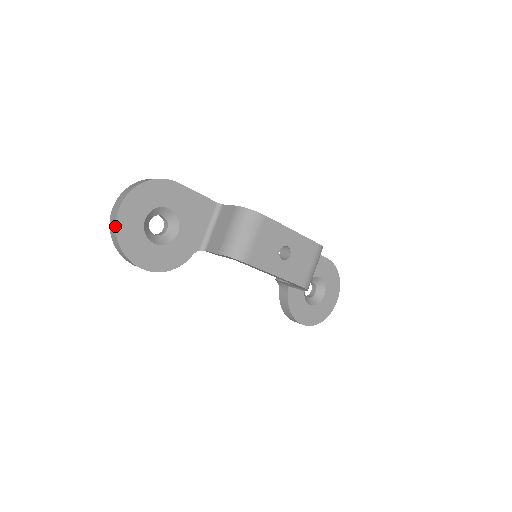
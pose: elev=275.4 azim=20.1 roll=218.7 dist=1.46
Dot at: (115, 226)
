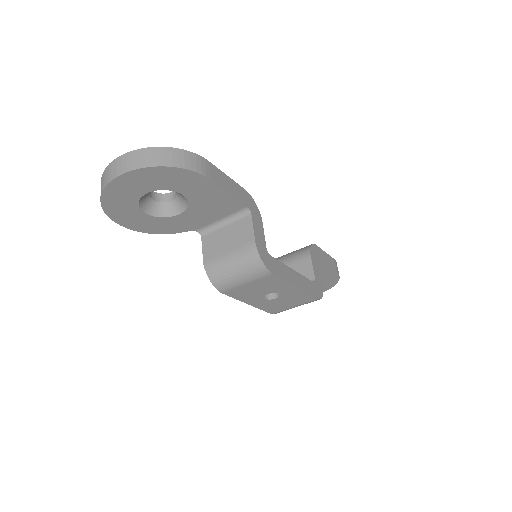
Dot at: (103, 188)
